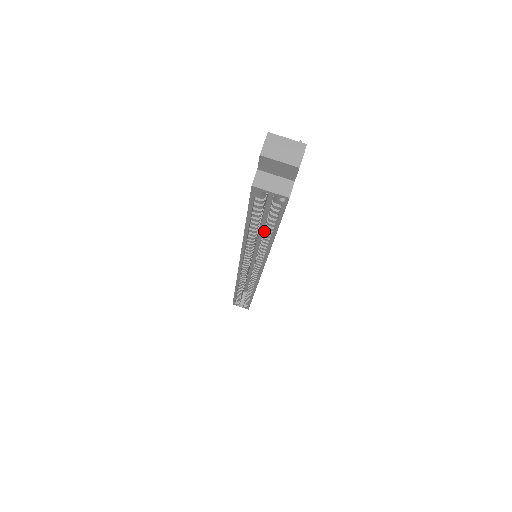
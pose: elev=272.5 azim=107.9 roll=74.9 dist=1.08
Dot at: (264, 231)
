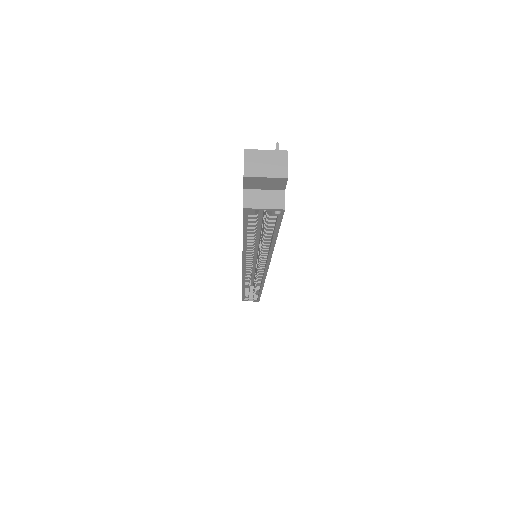
Dot at: (262, 239)
